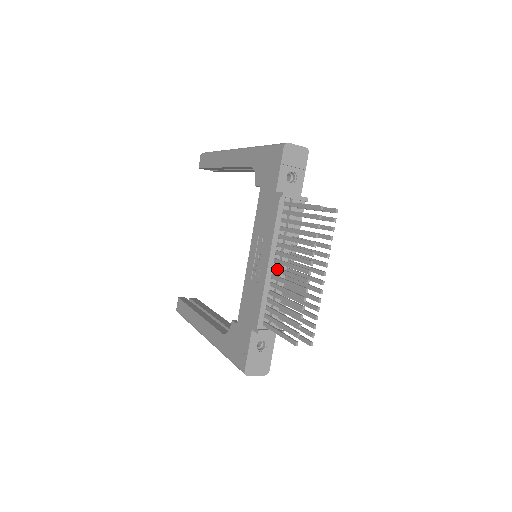
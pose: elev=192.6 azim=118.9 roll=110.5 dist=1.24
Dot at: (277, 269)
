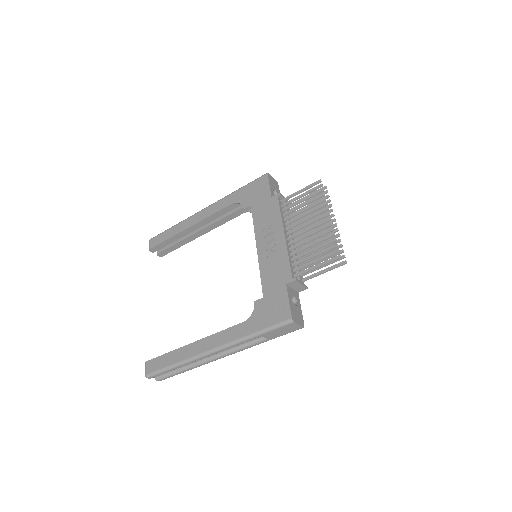
Dot at: (293, 235)
